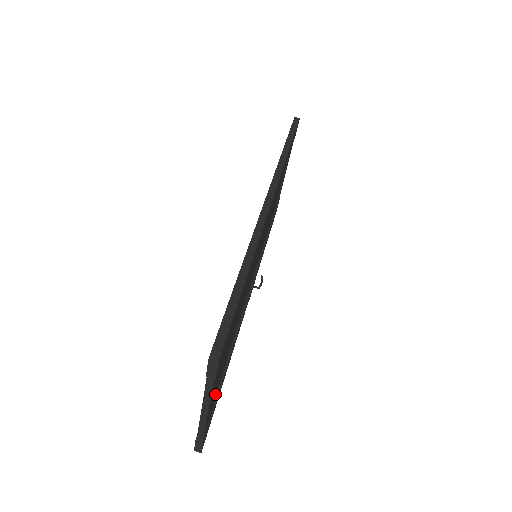
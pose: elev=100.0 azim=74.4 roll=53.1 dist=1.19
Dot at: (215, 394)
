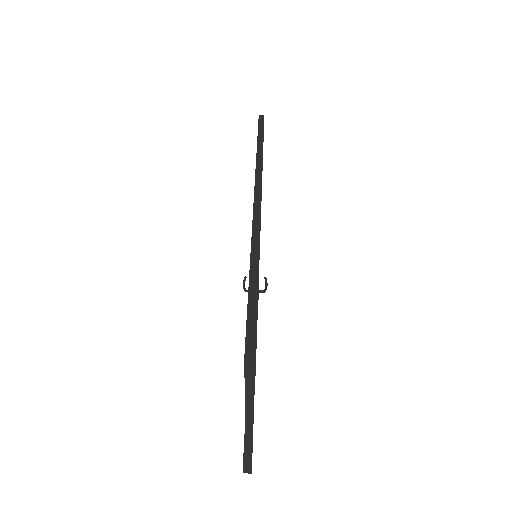
Dot at: occluded
